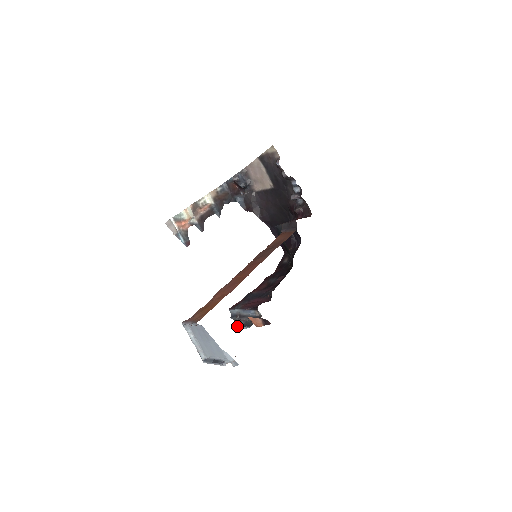
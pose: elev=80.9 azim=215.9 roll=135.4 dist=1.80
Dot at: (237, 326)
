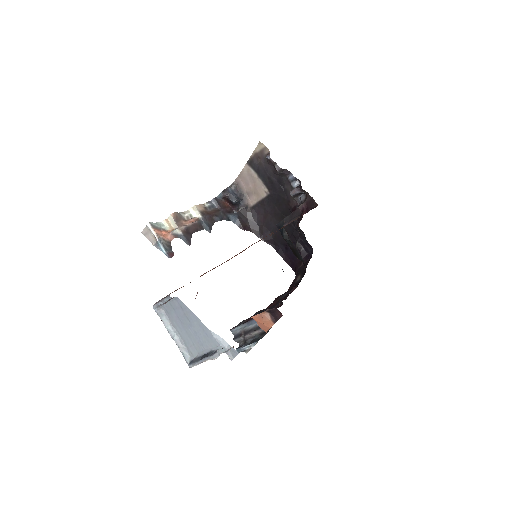
Dot at: (242, 347)
